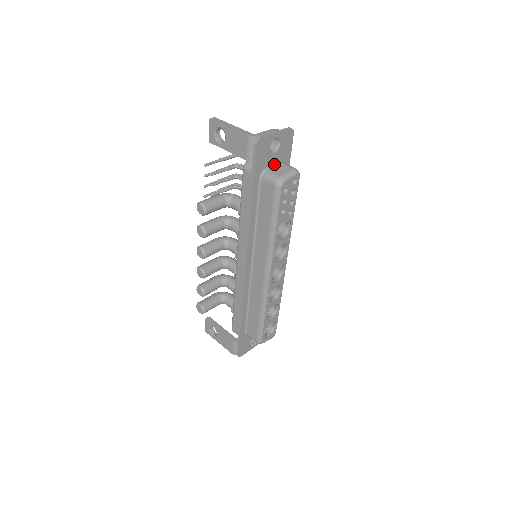
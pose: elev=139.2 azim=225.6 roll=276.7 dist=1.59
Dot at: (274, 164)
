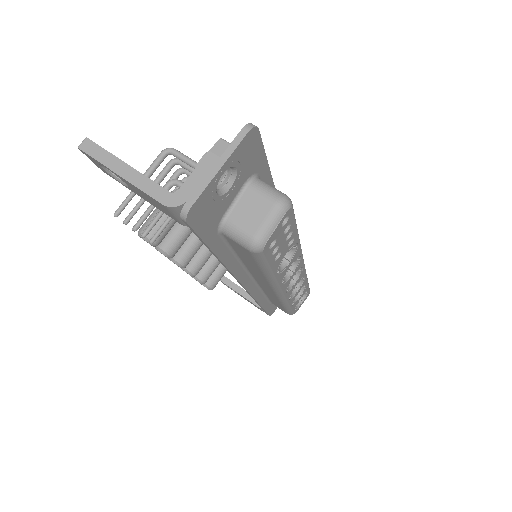
Dot at: (237, 197)
